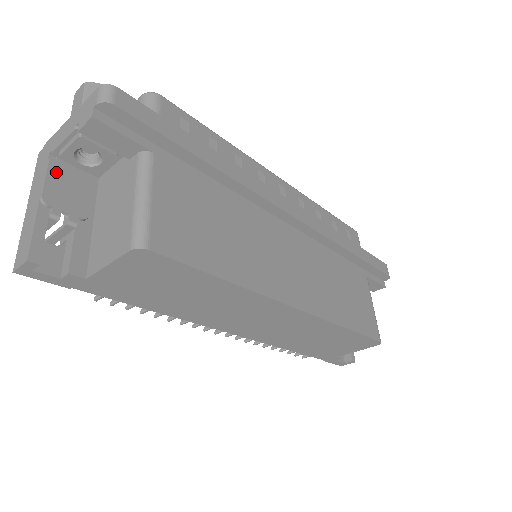
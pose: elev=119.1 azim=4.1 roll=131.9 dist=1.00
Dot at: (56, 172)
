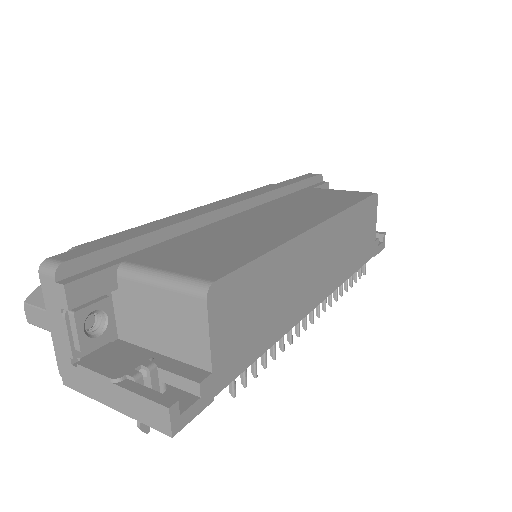
Dot at: (93, 363)
